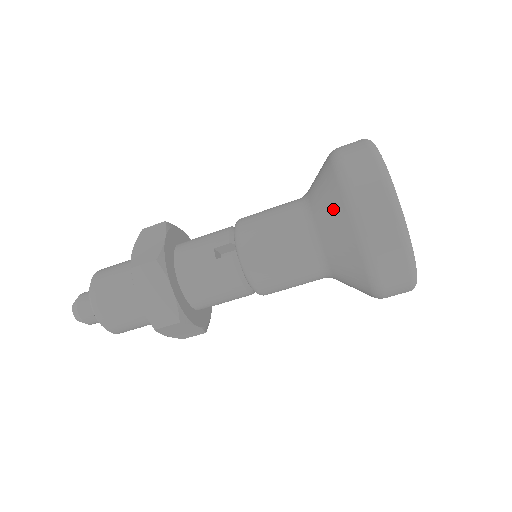
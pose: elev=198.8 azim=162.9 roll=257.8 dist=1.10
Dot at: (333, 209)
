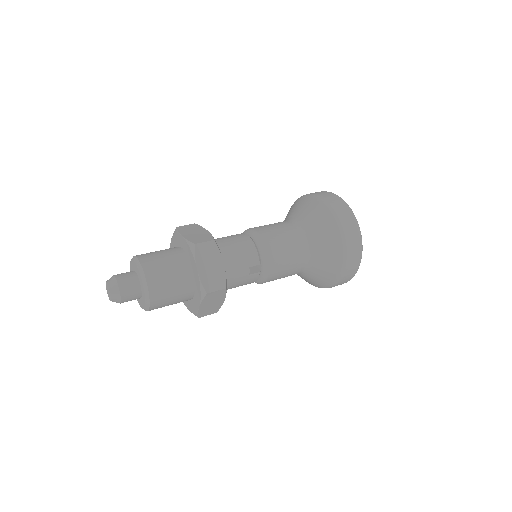
Dot at: (330, 263)
